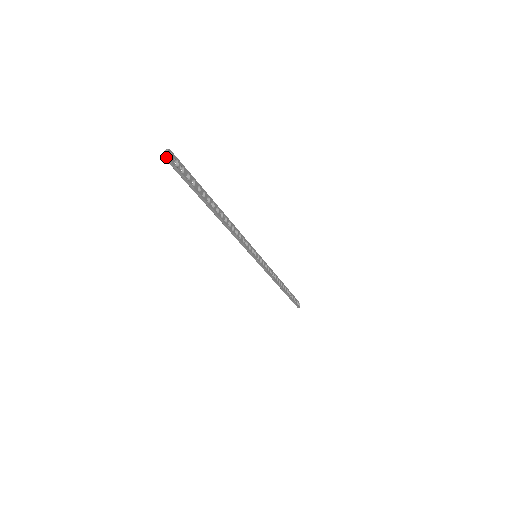
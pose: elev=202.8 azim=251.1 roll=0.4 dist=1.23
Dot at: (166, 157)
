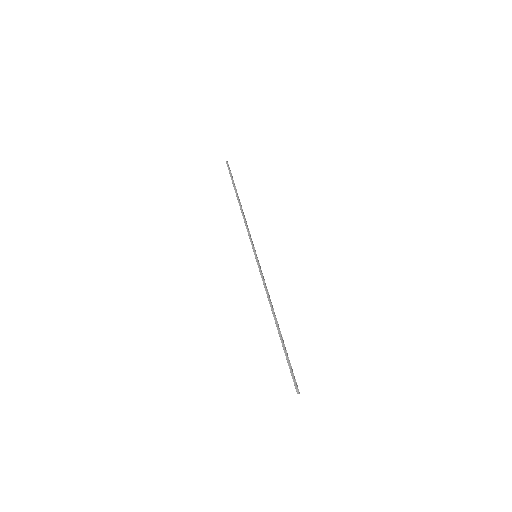
Dot at: (226, 161)
